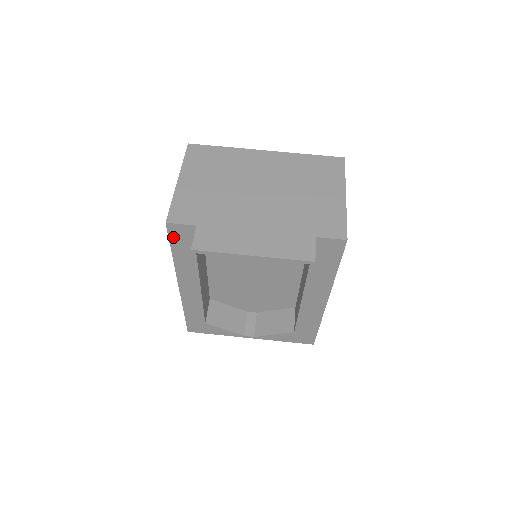
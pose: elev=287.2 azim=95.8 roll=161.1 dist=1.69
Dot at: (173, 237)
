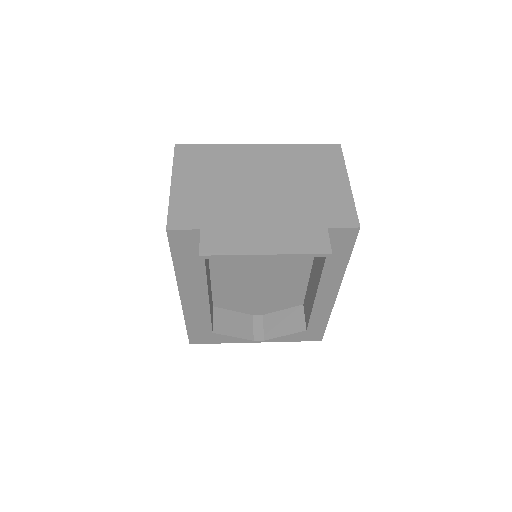
Dot at: (174, 245)
